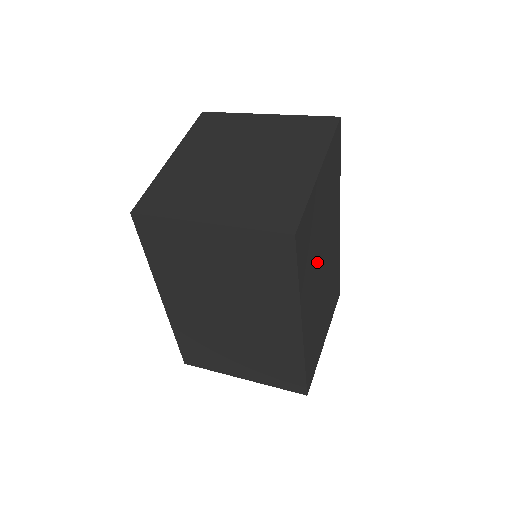
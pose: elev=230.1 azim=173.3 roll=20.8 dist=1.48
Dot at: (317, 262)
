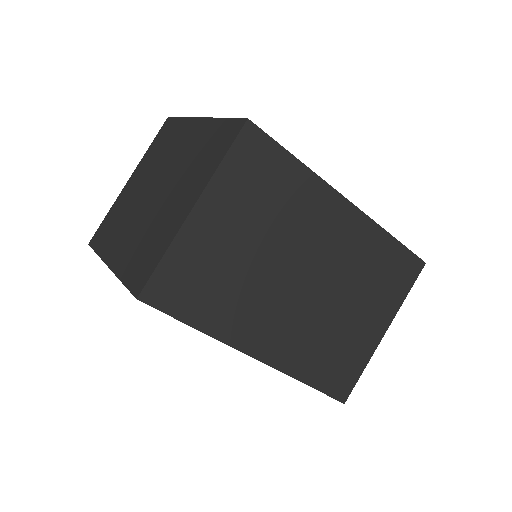
Dot at: occluded
